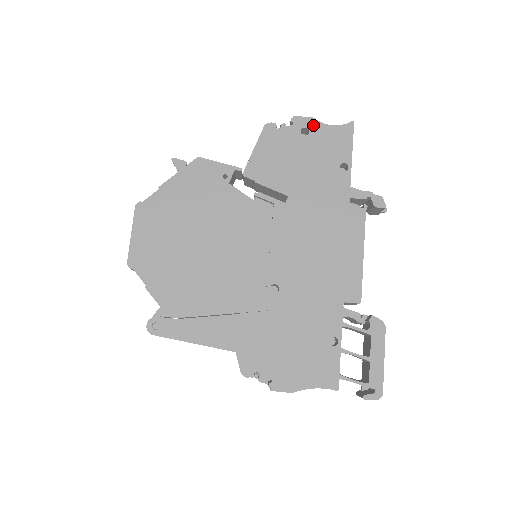
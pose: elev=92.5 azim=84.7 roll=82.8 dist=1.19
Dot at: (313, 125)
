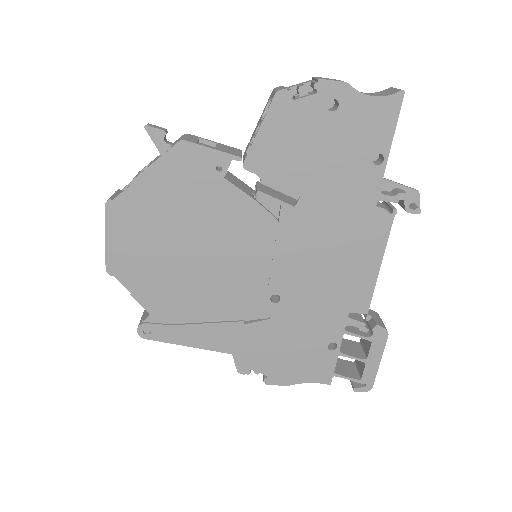
Dot at: (345, 95)
